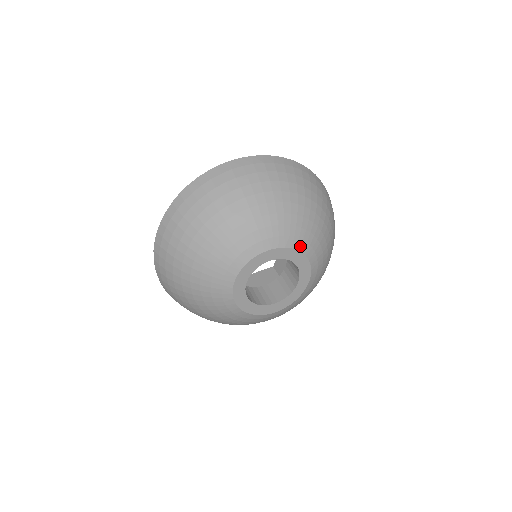
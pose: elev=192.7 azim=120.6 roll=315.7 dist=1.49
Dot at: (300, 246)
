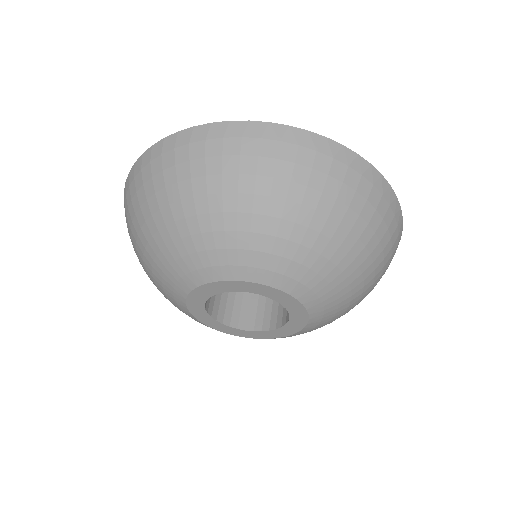
Dot at: (238, 274)
